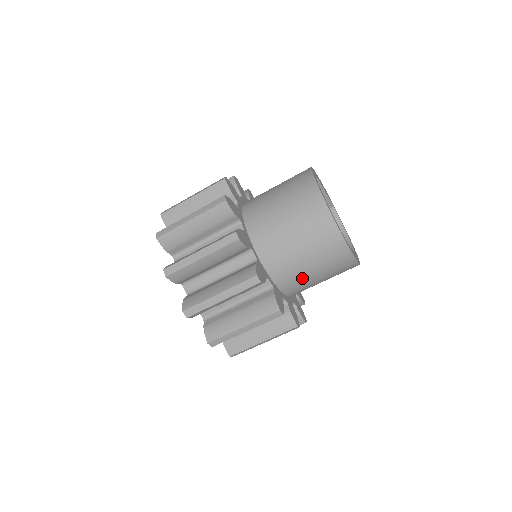
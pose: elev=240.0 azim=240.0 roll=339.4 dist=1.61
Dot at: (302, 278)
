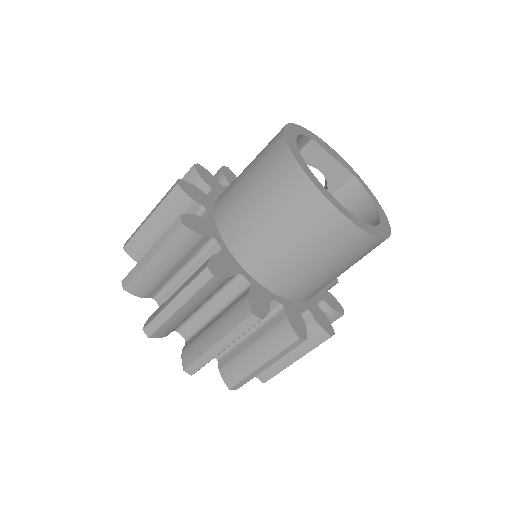
Dot at: (292, 268)
